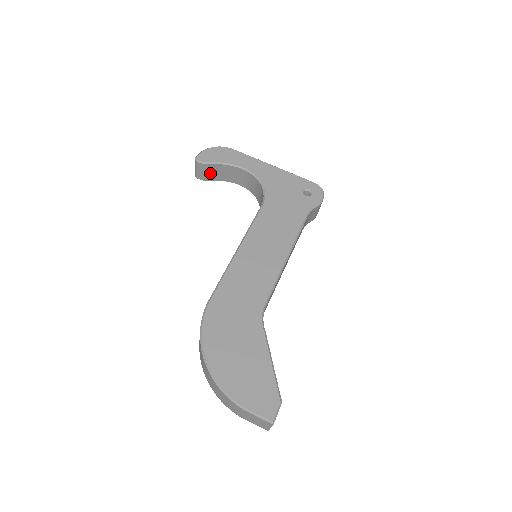
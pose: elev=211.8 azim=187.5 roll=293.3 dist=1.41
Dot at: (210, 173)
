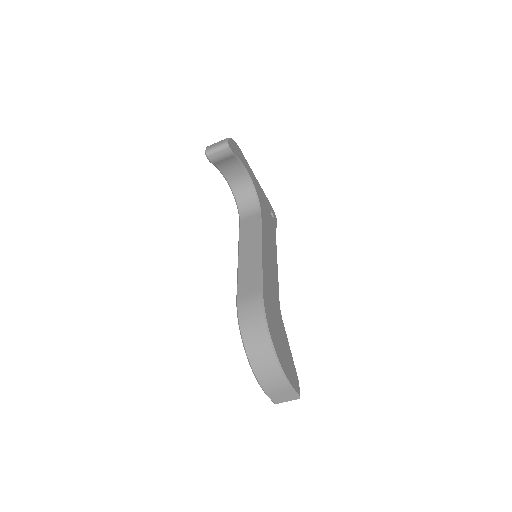
Dot at: (223, 160)
